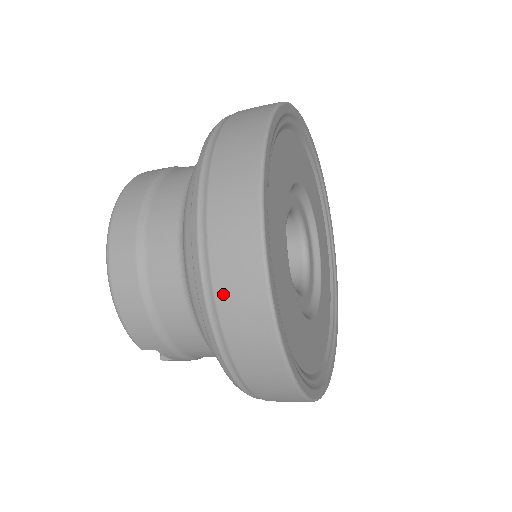
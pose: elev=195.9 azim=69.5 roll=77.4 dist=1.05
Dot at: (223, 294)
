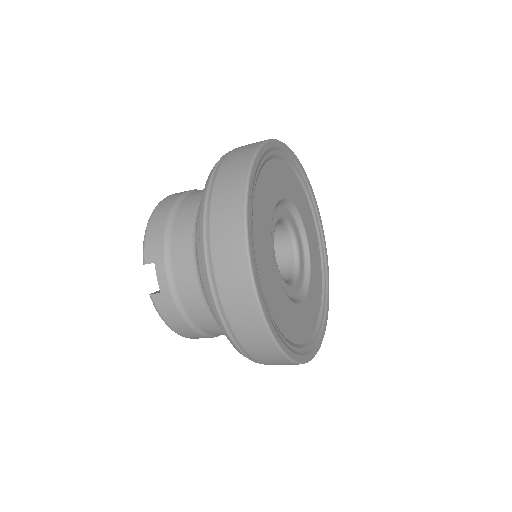
Dot at: (224, 169)
